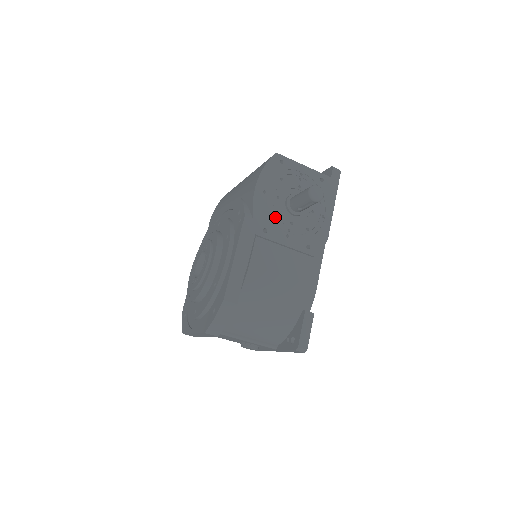
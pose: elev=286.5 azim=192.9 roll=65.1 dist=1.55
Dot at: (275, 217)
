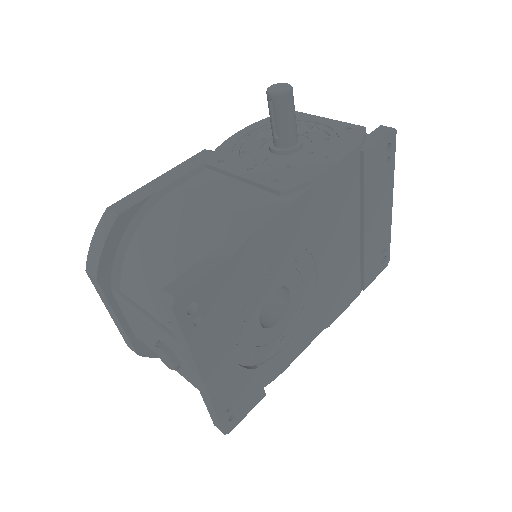
Dot at: (246, 153)
